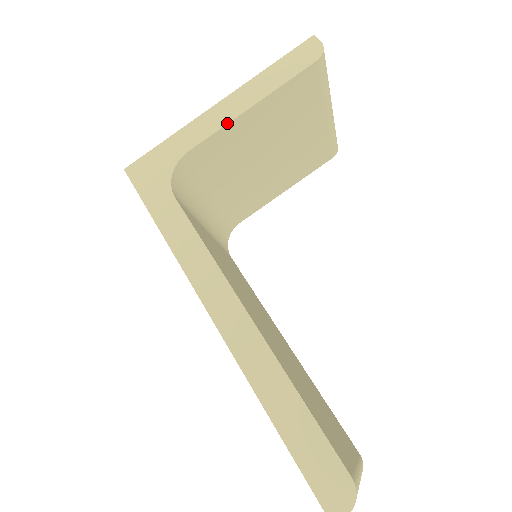
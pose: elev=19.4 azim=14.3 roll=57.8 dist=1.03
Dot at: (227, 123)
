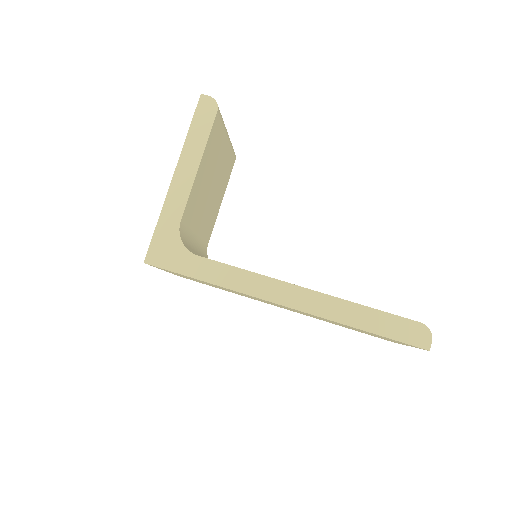
Dot at: (191, 186)
